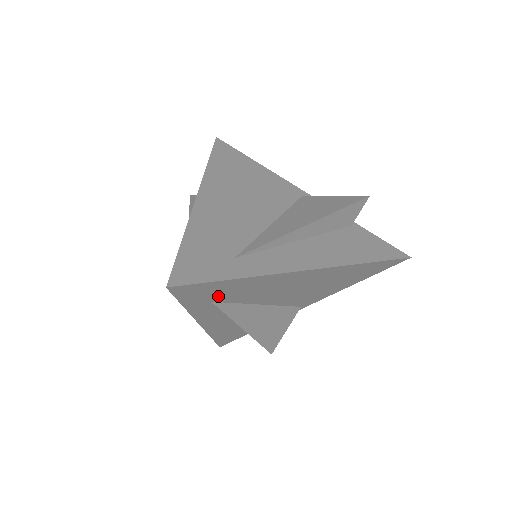
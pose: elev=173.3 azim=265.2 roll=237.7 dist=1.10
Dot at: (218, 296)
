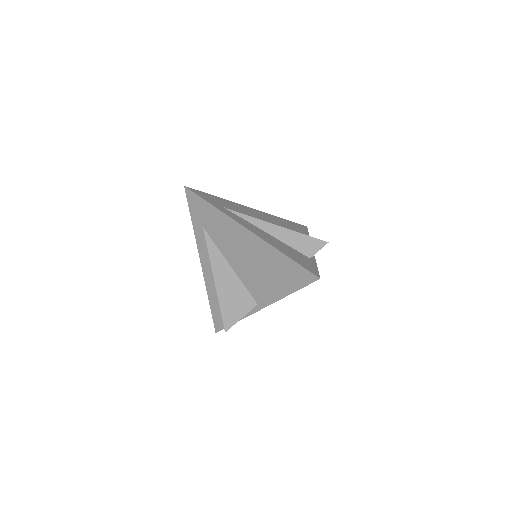
Dot at: (206, 222)
